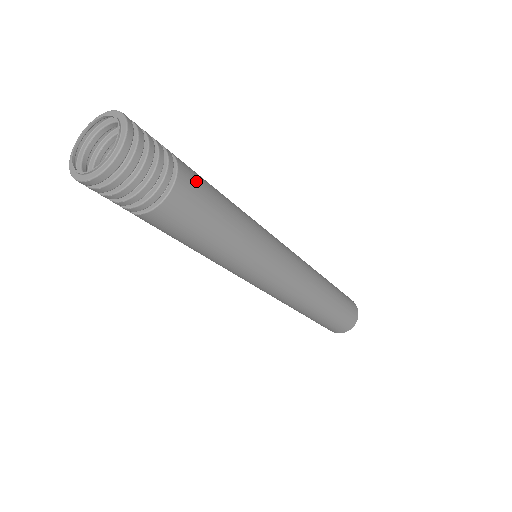
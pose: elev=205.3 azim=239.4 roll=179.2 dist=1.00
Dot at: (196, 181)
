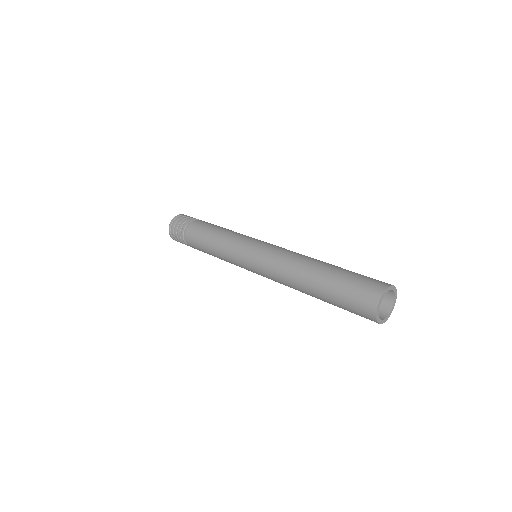
Dot at: (206, 222)
